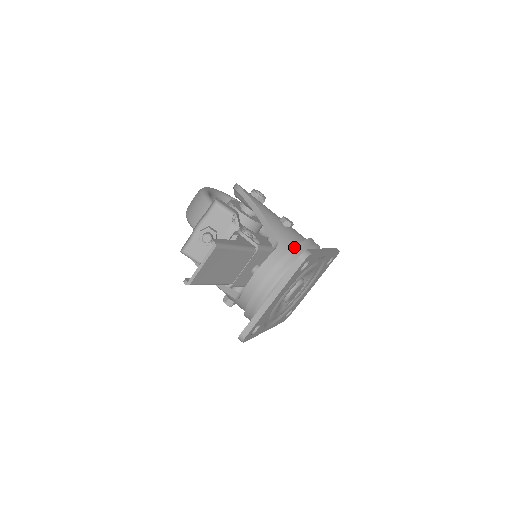
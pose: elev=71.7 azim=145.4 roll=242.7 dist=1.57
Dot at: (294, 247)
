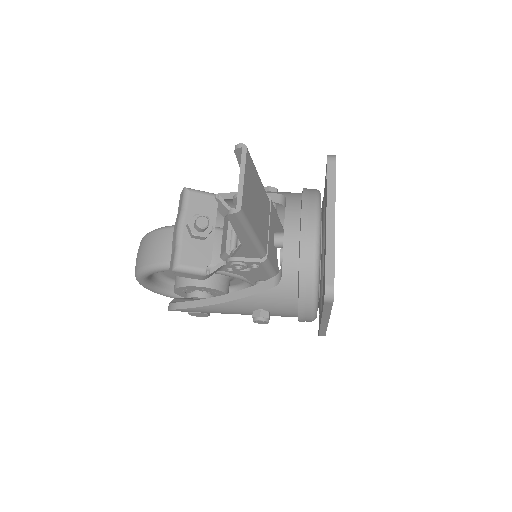
Dot at: (303, 188)
